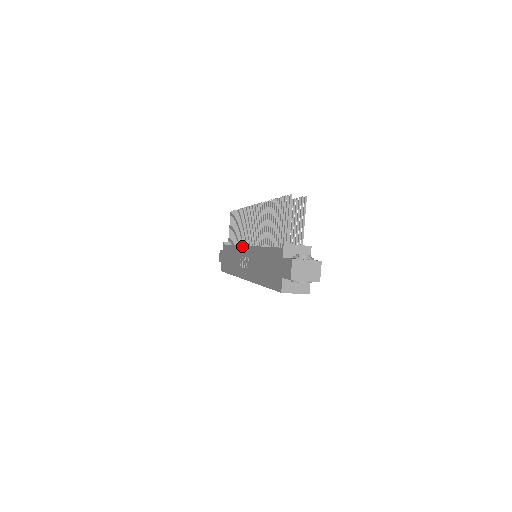
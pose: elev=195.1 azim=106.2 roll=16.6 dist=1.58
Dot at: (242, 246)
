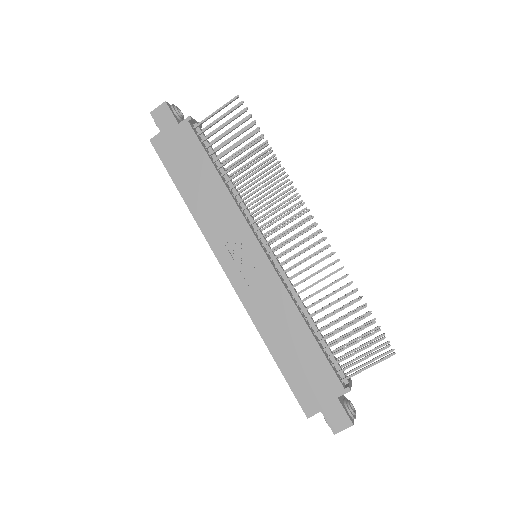
Dot at: (252, 233)
